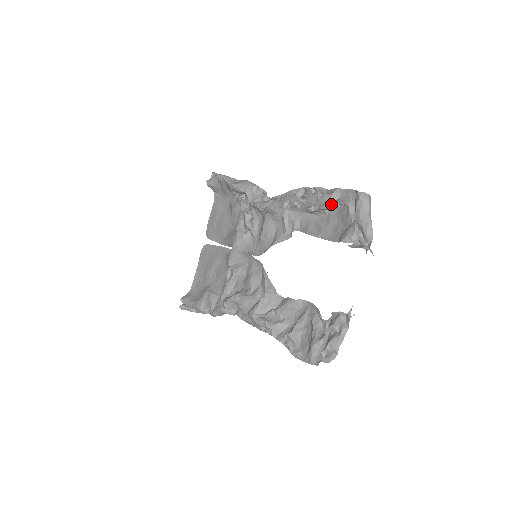
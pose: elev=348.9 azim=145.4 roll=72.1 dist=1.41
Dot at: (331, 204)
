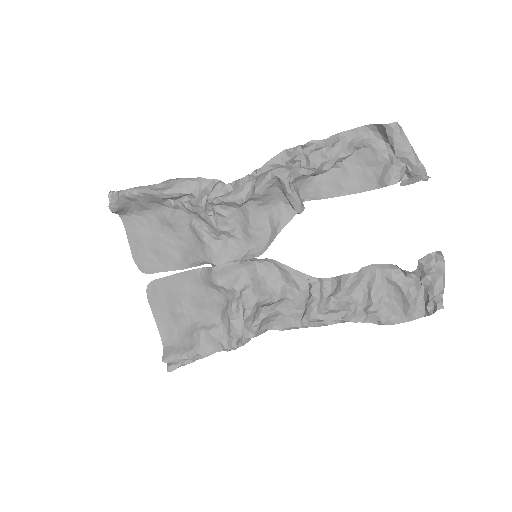
Dot at: (346, 153)
